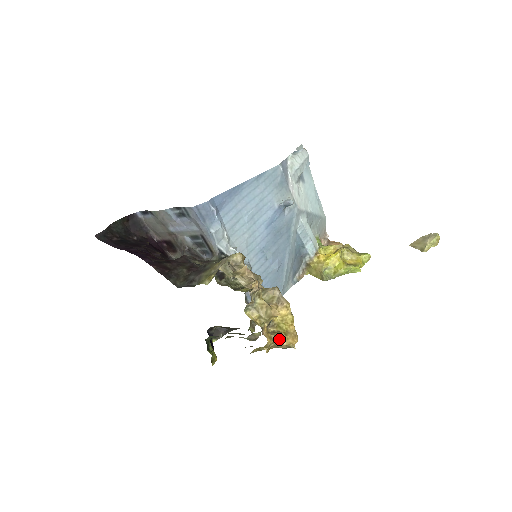
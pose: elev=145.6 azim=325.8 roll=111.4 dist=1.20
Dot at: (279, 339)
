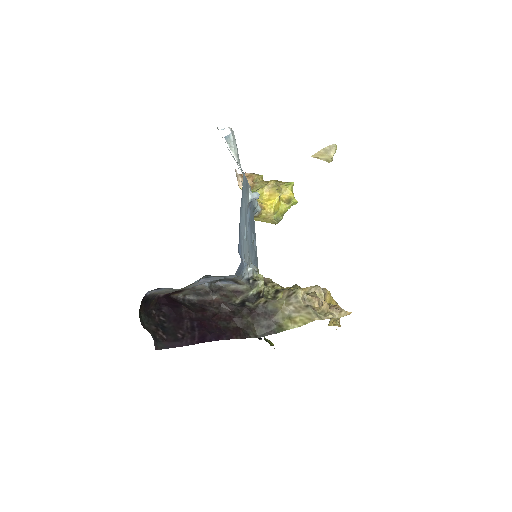
Dot at: occluded
